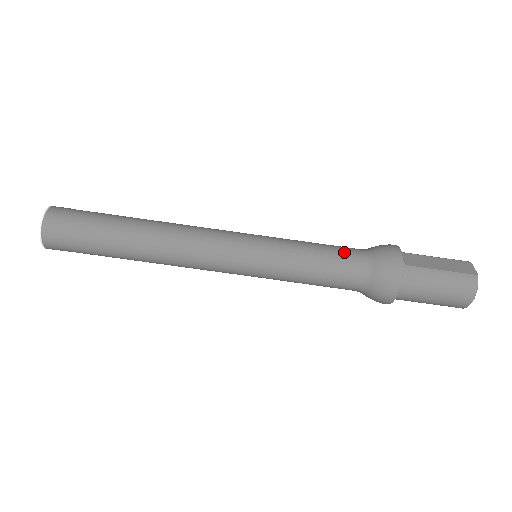
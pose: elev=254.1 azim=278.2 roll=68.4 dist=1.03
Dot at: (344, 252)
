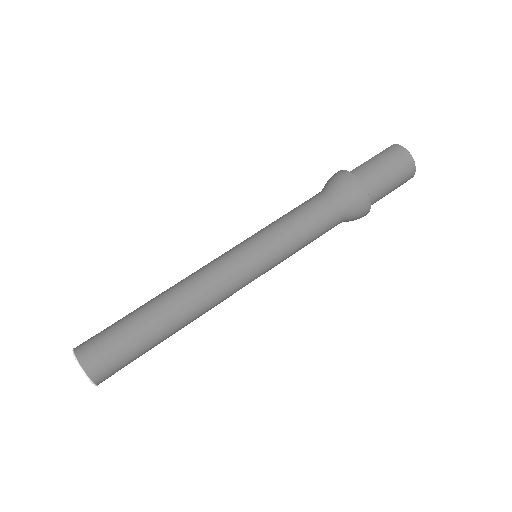
Dot at: (306, 201)
